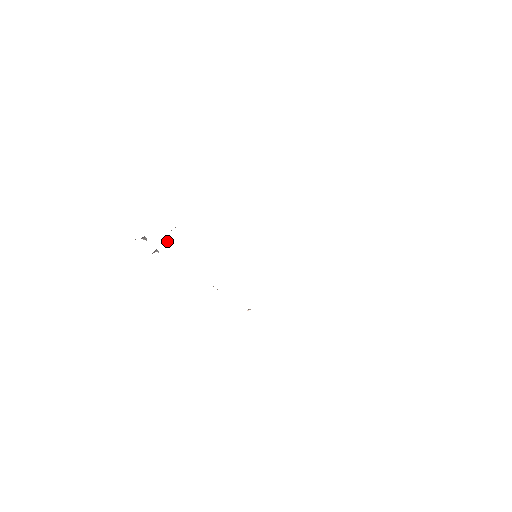
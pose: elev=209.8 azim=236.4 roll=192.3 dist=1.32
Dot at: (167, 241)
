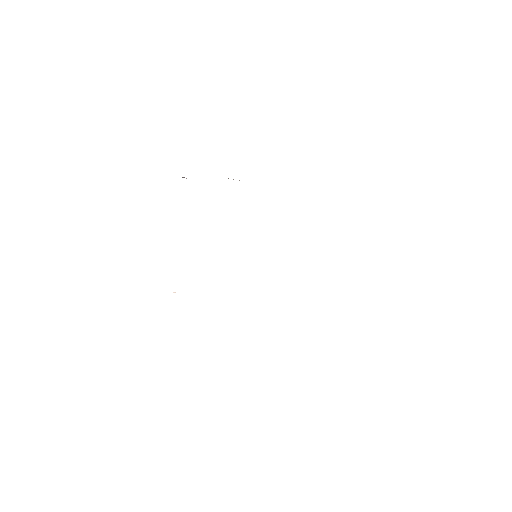
Dot at: occluded
